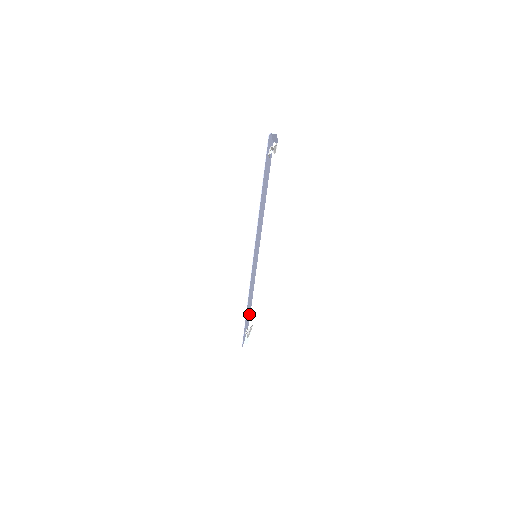
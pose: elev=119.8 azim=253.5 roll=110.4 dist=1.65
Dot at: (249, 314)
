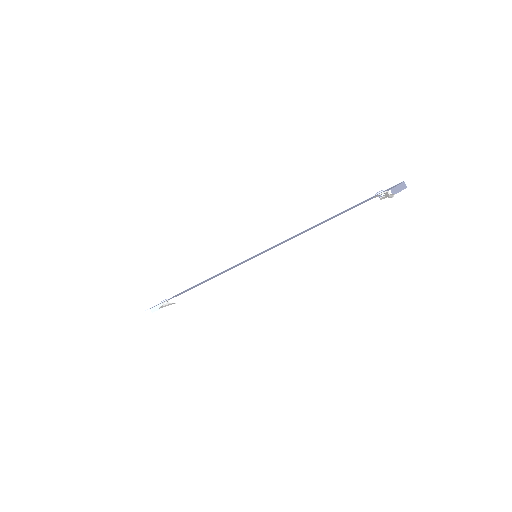
Dot at: occluded
